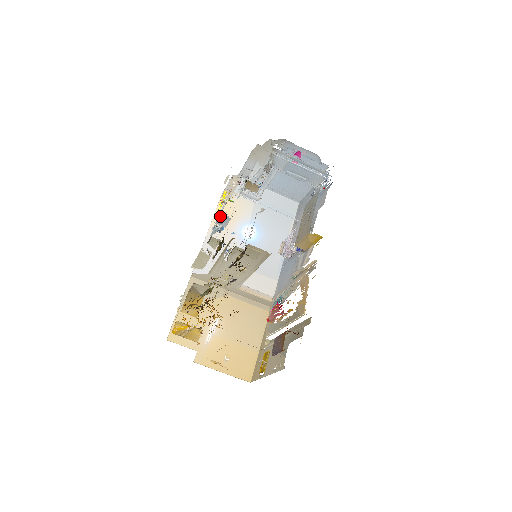
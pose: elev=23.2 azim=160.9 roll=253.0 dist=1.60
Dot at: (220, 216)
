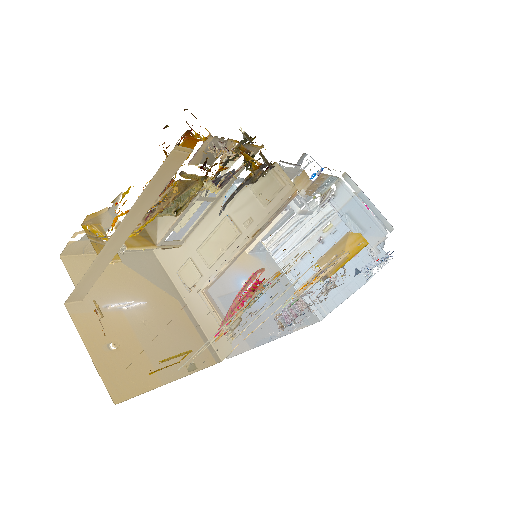
Dot at: occluded
